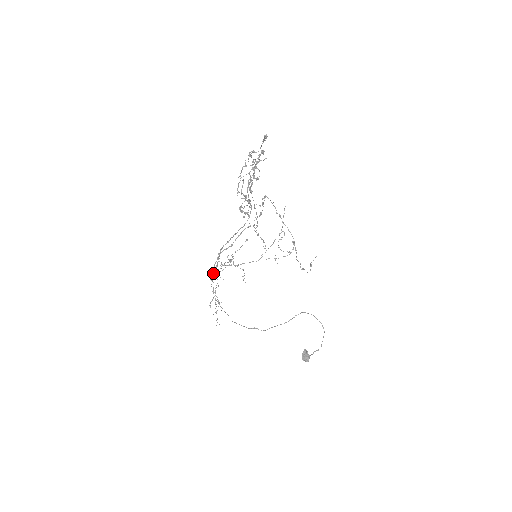
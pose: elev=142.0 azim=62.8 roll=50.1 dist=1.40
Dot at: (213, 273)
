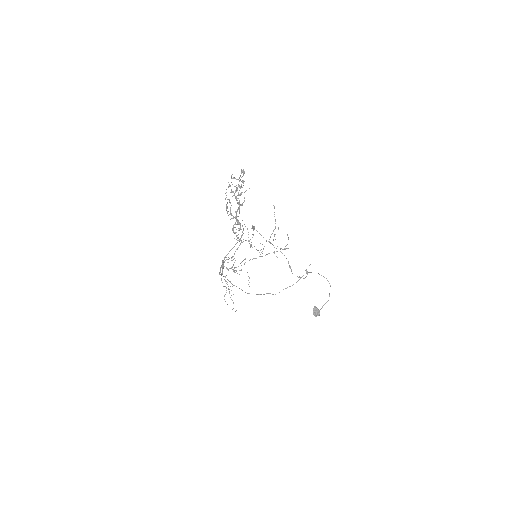
Dot at: (220, 267)
